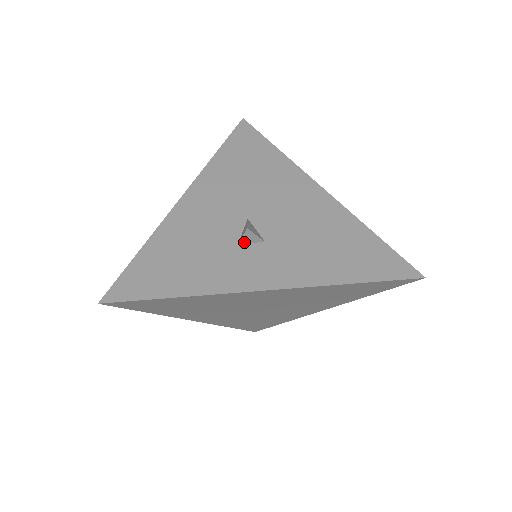
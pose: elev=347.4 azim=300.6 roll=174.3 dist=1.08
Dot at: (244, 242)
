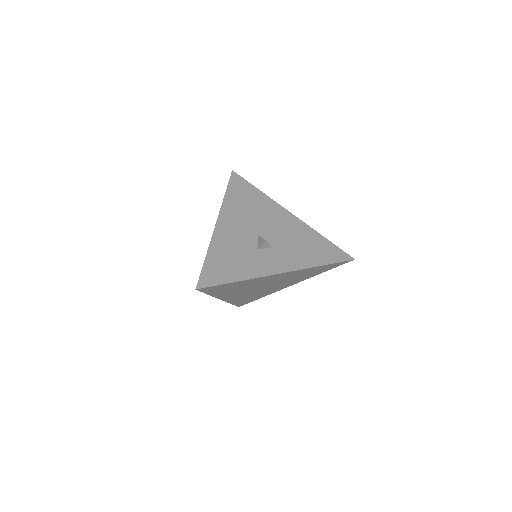
Dot at: (261, 248)
